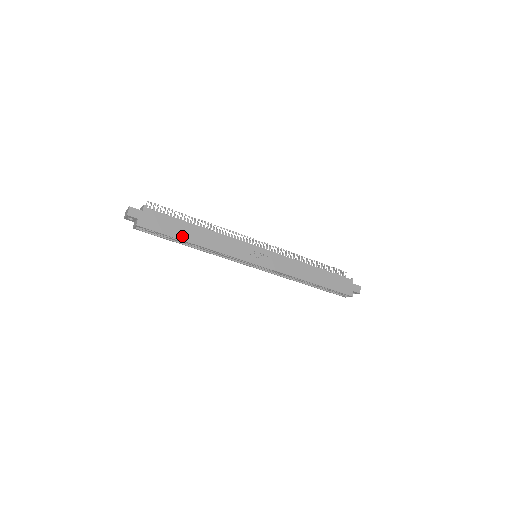
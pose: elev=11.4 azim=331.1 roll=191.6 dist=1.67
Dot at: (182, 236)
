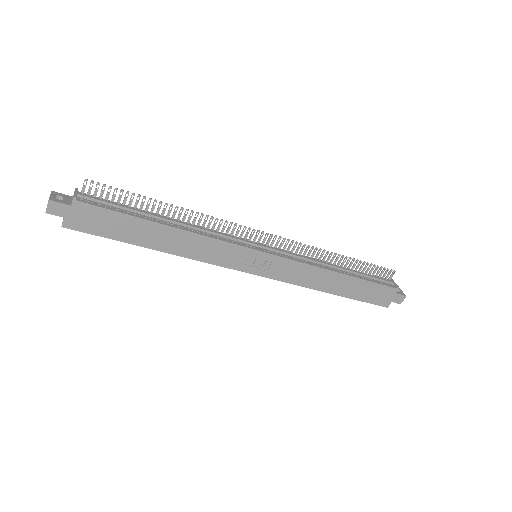
Dot at: (136, 240)
